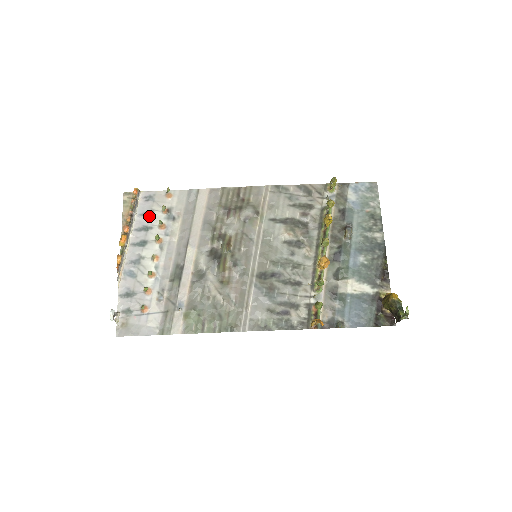
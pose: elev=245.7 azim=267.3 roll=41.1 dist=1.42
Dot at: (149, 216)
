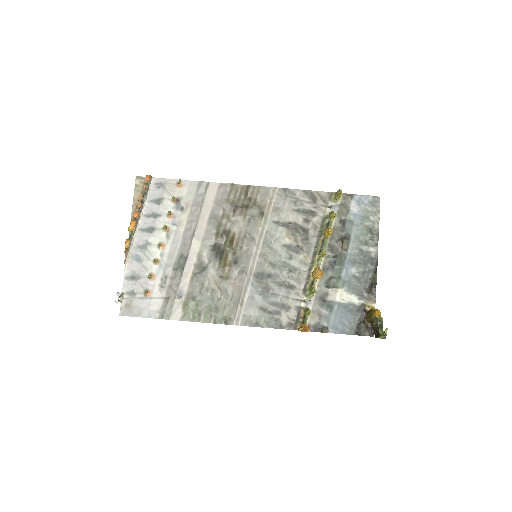
Dot at: (159, 203)
